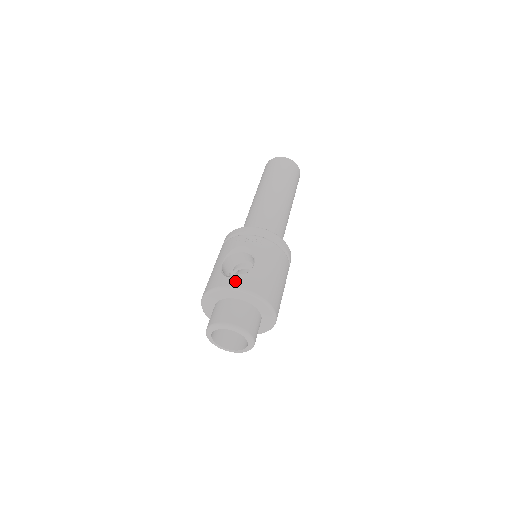
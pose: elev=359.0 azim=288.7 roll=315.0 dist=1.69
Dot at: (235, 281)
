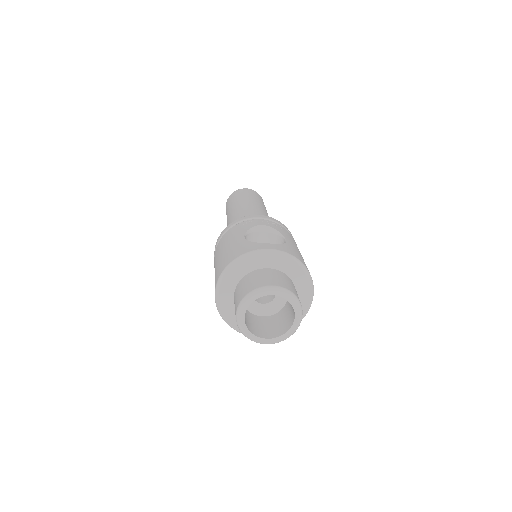
Dot at: (276, 246)
